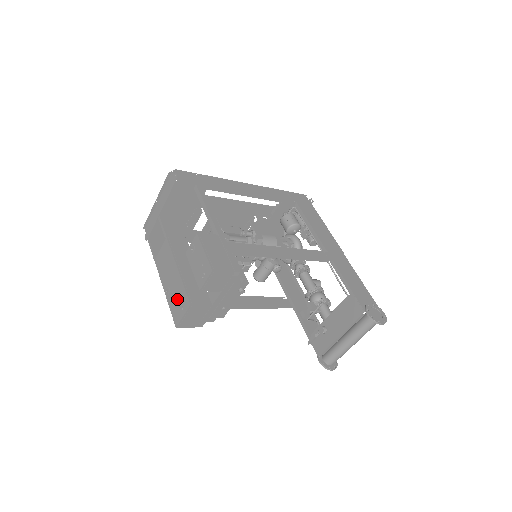
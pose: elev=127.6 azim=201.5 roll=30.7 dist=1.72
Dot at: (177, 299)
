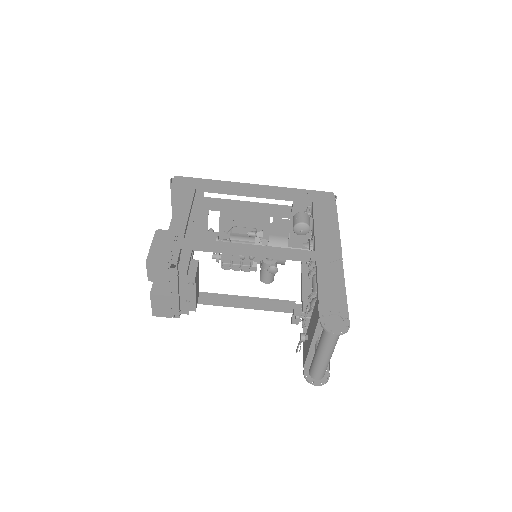
Dot at: occluded
